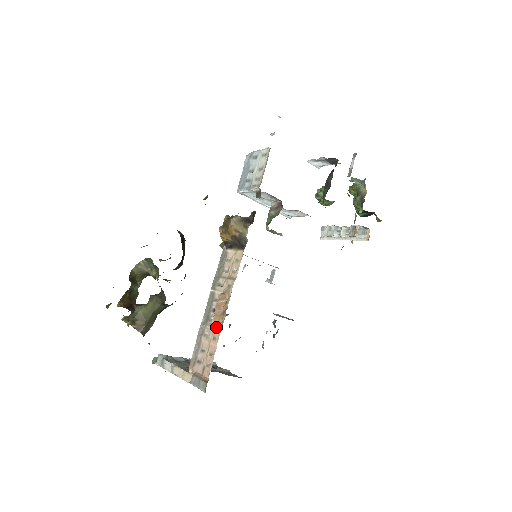
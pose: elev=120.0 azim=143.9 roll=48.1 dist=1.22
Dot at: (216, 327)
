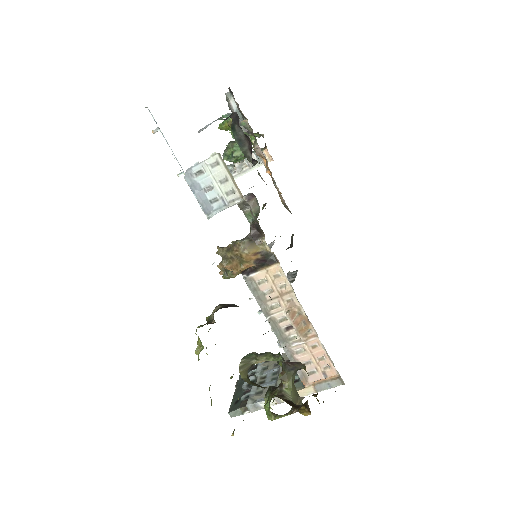
Dot at: (307, 338)
